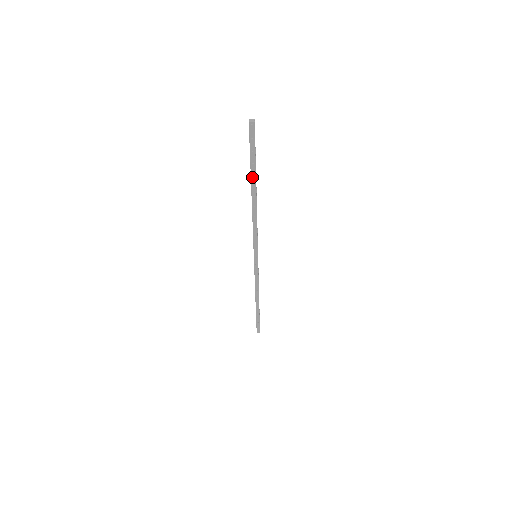
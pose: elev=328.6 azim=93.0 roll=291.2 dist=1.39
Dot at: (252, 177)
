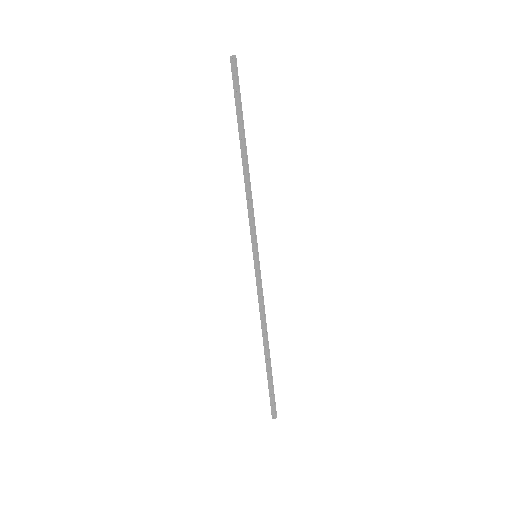
Dot at: (239, 127)
